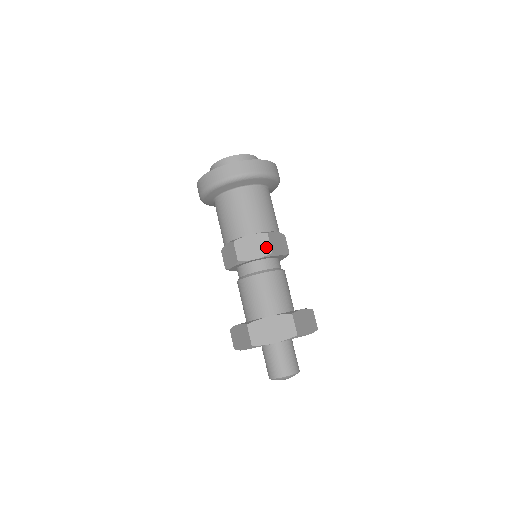
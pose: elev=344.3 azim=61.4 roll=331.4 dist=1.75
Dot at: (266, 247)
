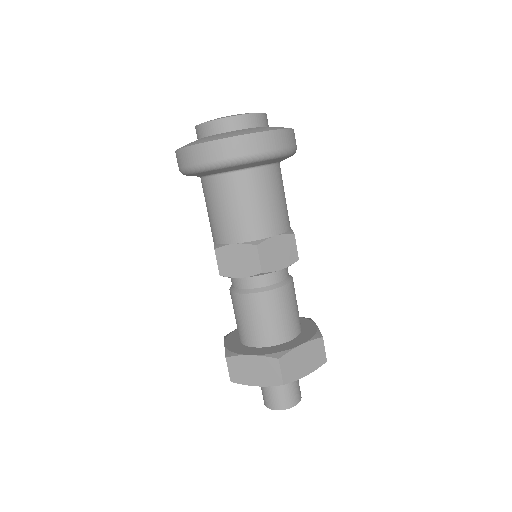
Dot at: (254, 264)
